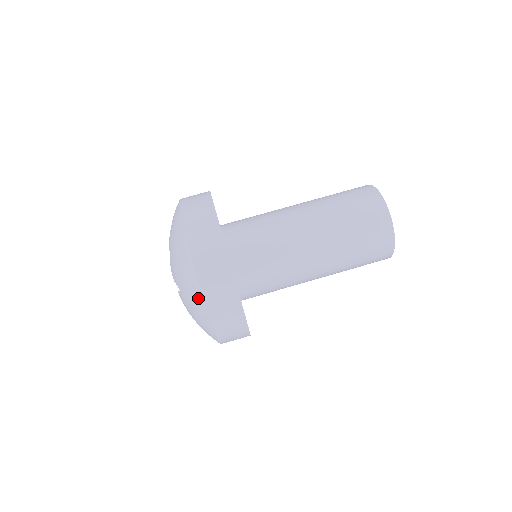
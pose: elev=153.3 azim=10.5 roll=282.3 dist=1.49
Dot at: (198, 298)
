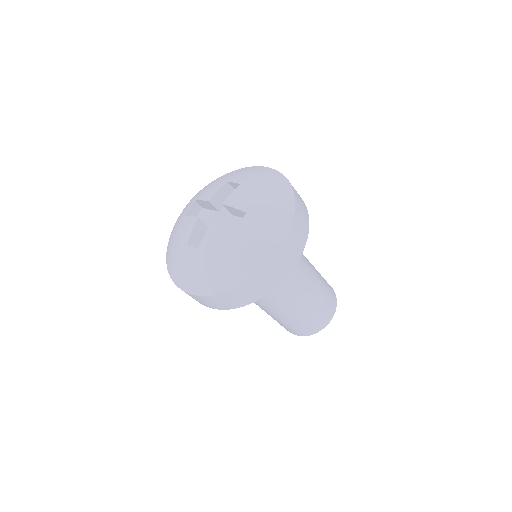
Dot at: (282, 226)
